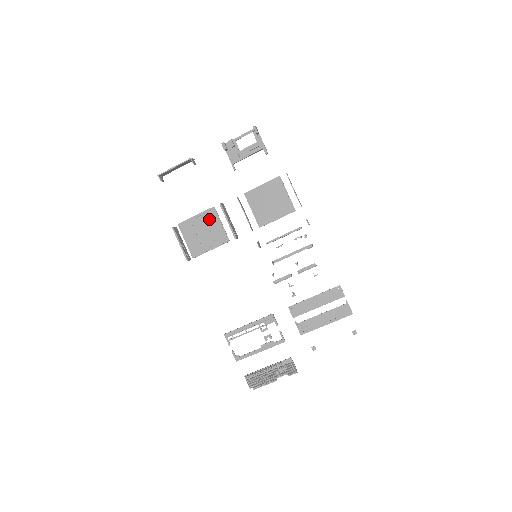
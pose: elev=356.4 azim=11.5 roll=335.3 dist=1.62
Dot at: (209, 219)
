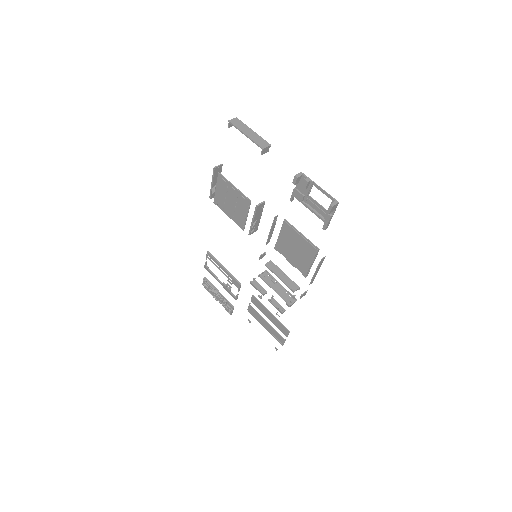
Dot at: (241, 202)
